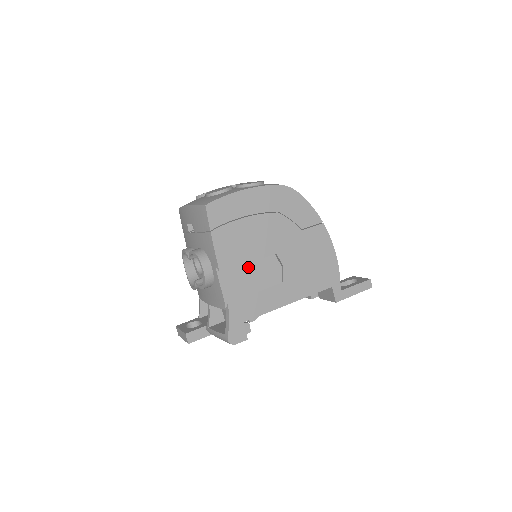
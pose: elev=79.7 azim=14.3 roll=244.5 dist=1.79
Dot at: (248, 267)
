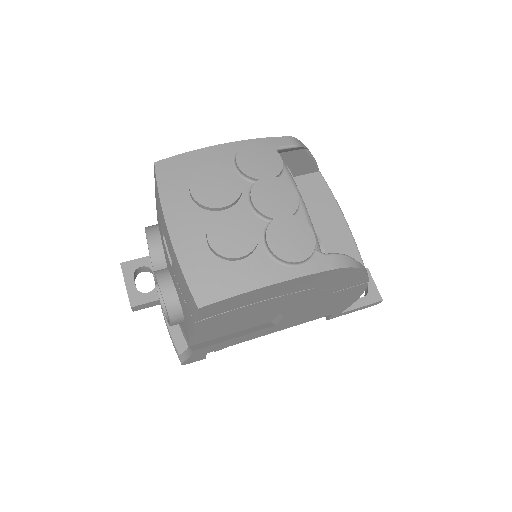
Dot at: occluded
